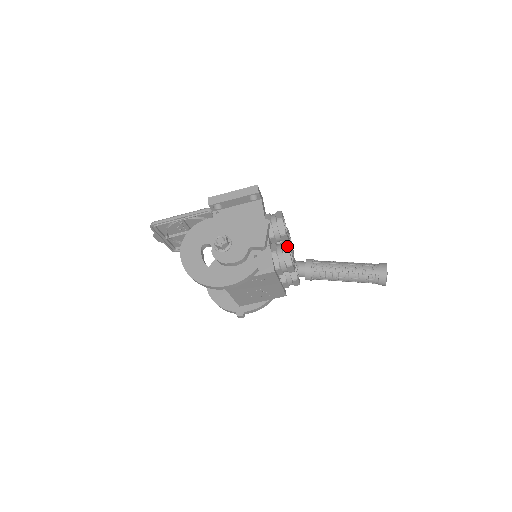
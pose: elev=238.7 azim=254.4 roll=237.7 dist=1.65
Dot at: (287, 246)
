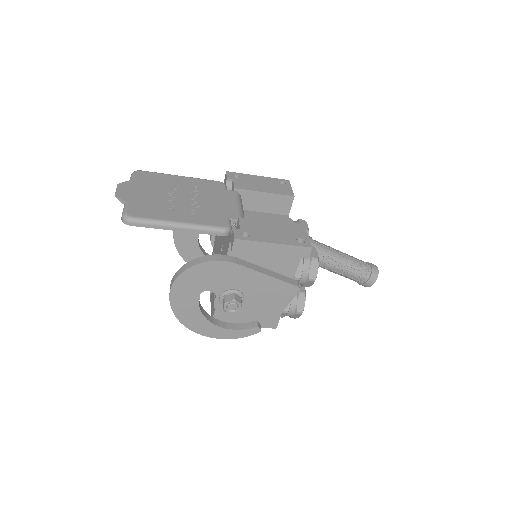
Dot at: (303, 309)
